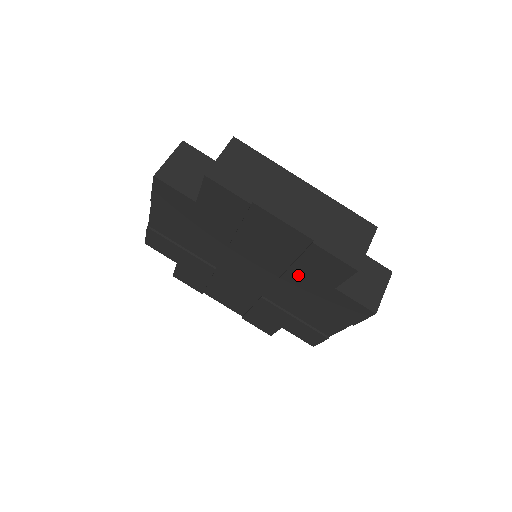
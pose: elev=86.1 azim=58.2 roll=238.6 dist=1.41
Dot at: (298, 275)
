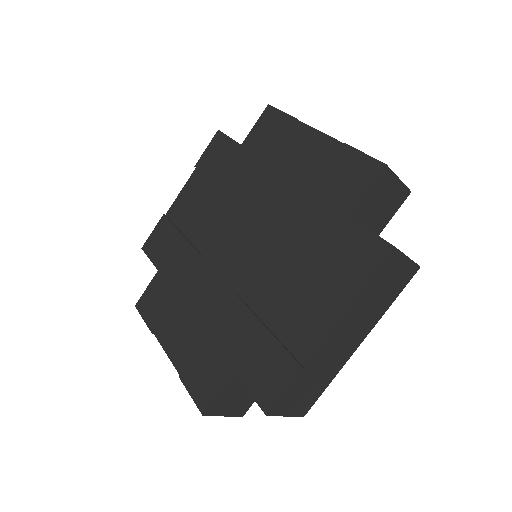
Dot at: (307, 213)
